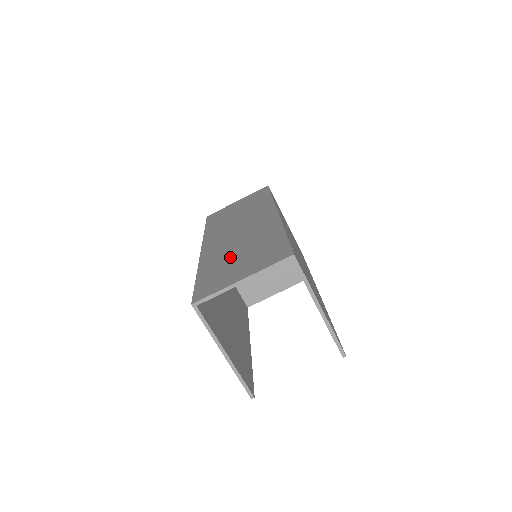
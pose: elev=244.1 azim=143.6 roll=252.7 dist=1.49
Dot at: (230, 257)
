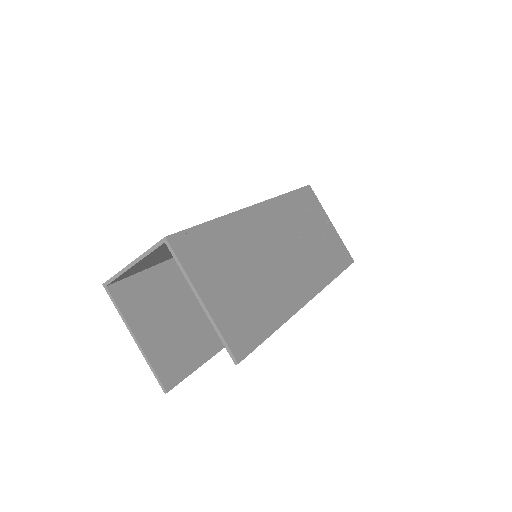
Dot at: occluded
